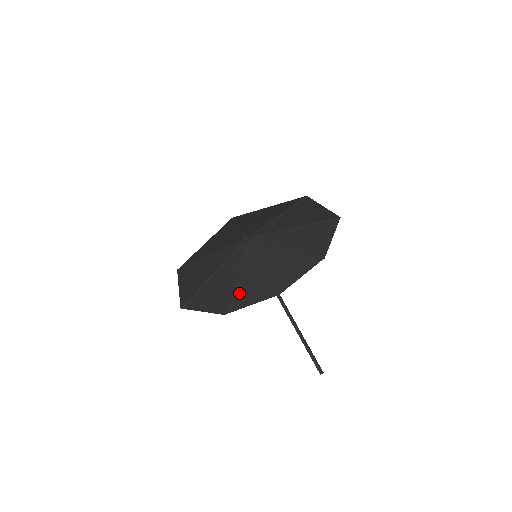
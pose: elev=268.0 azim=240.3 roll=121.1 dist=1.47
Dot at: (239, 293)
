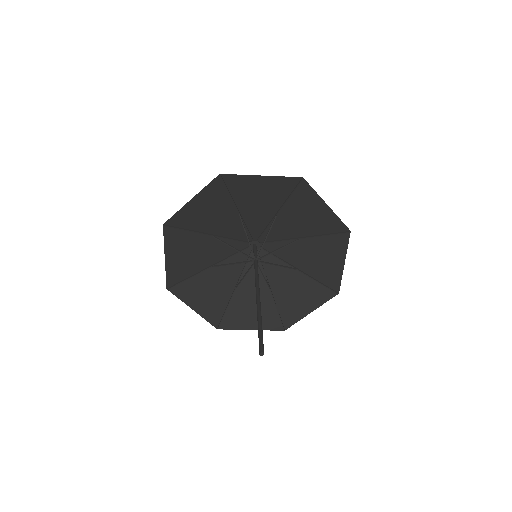
Dot at: (286, 303)
